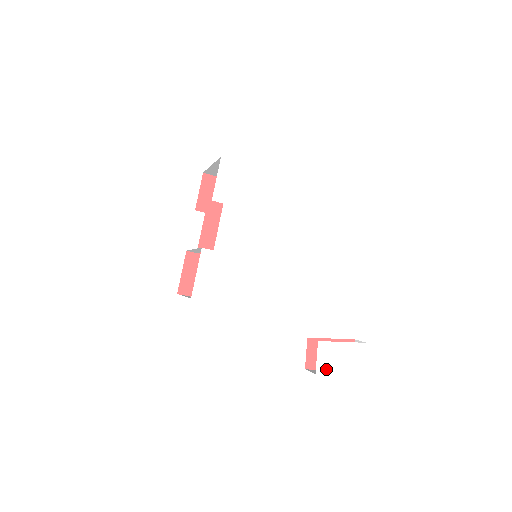
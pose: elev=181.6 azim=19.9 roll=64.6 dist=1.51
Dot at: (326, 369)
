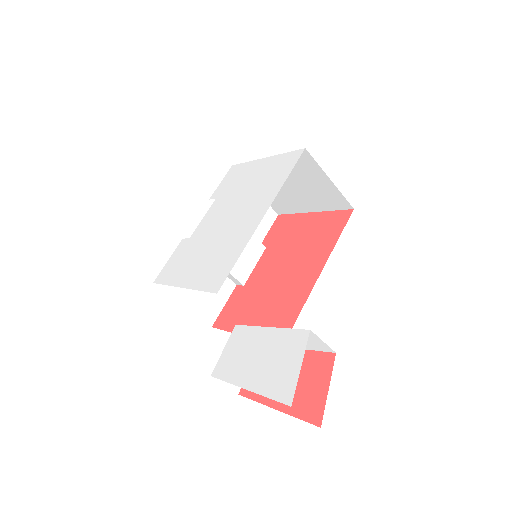
Dot at: (228, 370)
